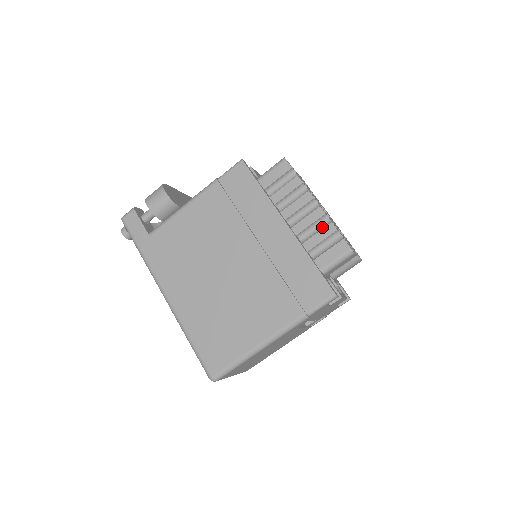
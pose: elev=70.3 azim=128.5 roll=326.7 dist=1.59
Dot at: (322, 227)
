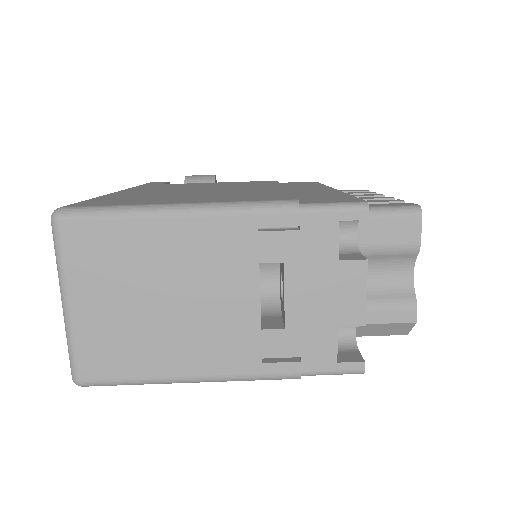
Dot at: occluded
